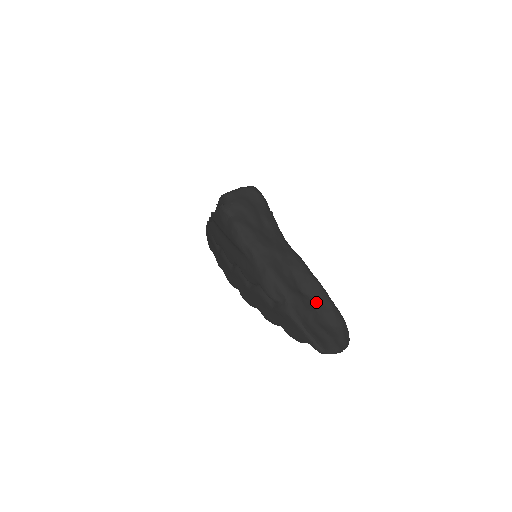
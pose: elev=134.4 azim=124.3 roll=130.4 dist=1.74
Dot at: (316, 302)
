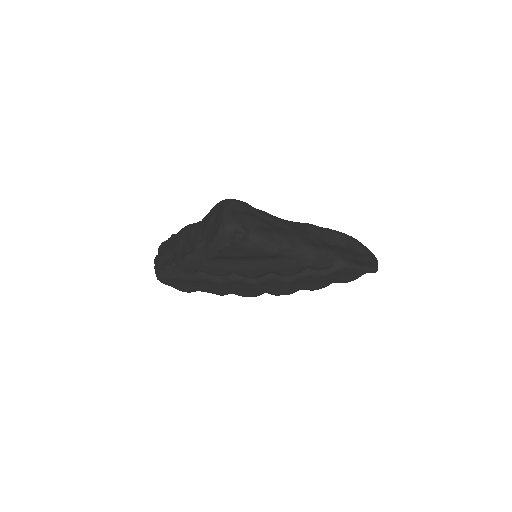
Dot at: (341, 244)
